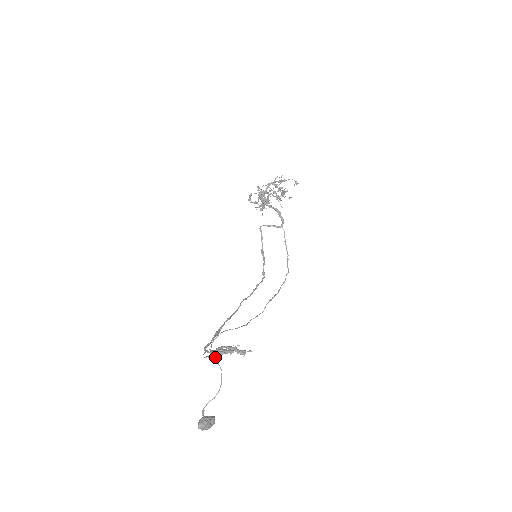
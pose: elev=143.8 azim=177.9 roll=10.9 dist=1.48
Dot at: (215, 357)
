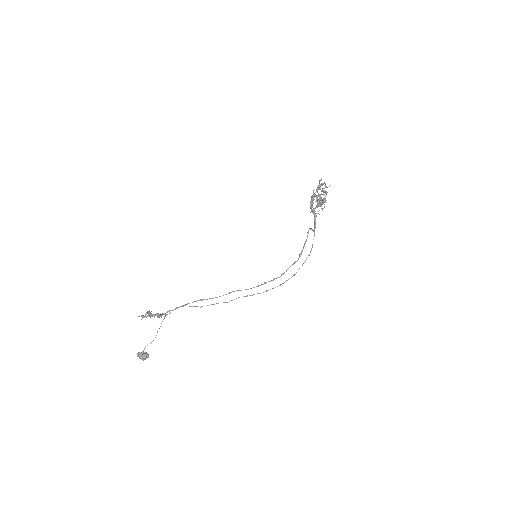
Dot at: (147, 316)
